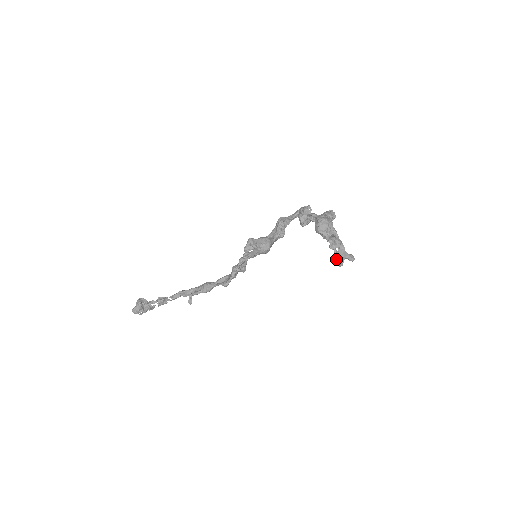
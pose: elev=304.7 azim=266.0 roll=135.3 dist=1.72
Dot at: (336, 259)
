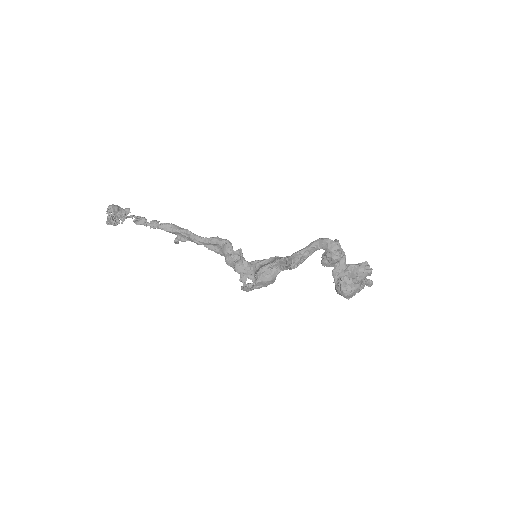
Dot at: occluded
